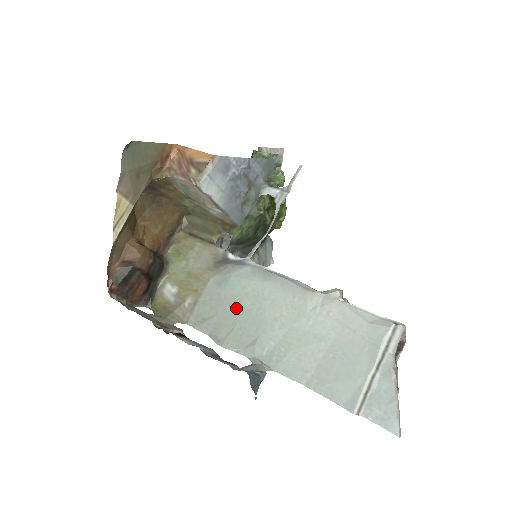
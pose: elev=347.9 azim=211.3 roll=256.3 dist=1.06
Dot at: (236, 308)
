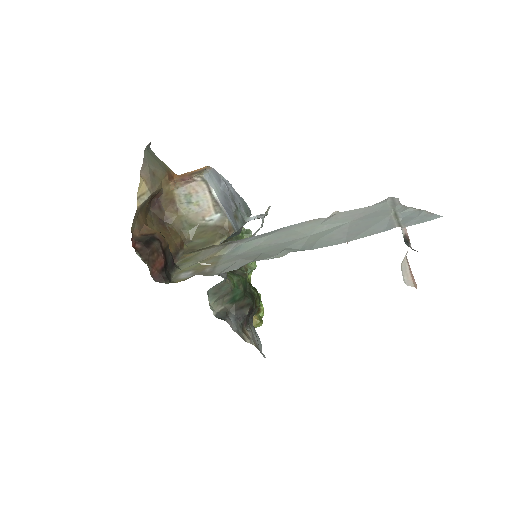
Dot at: (256, 251)
